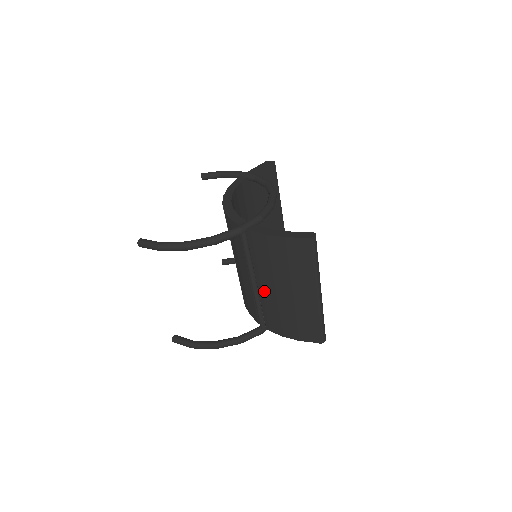
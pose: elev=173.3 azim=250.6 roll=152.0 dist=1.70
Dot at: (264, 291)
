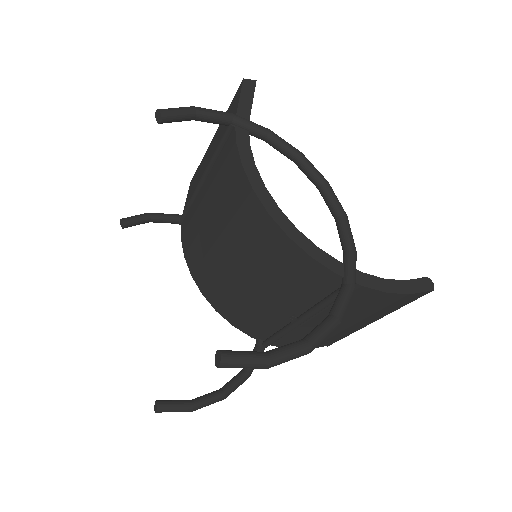
Dot at: (308, 324)
